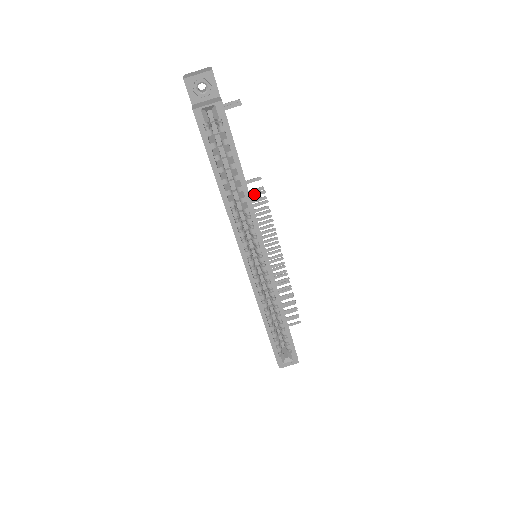
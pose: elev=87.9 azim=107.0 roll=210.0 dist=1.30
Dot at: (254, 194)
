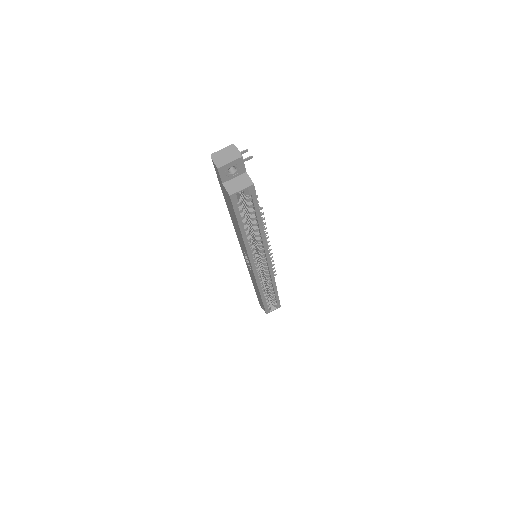
Dot at: occluded
